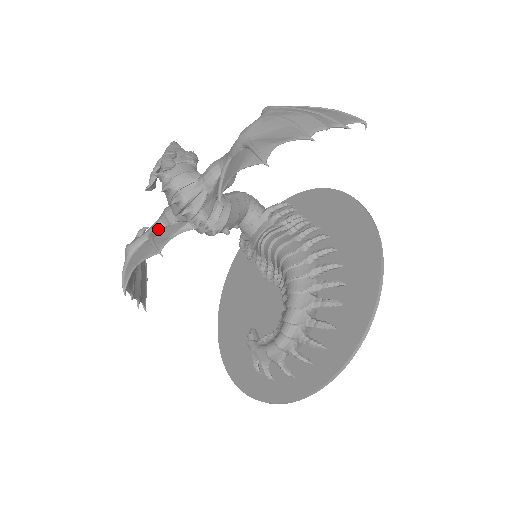
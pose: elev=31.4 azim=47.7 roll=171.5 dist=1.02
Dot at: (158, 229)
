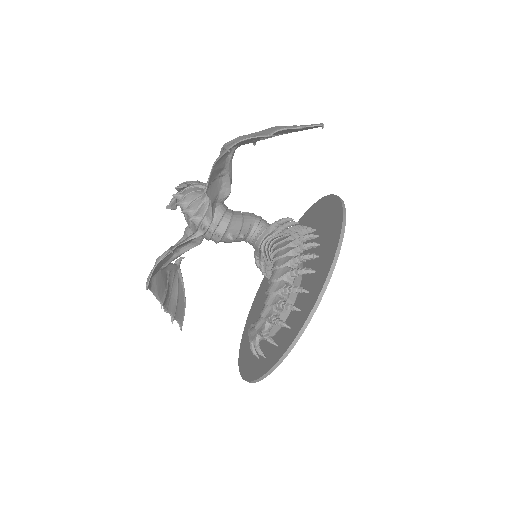
Dot at: occluded
